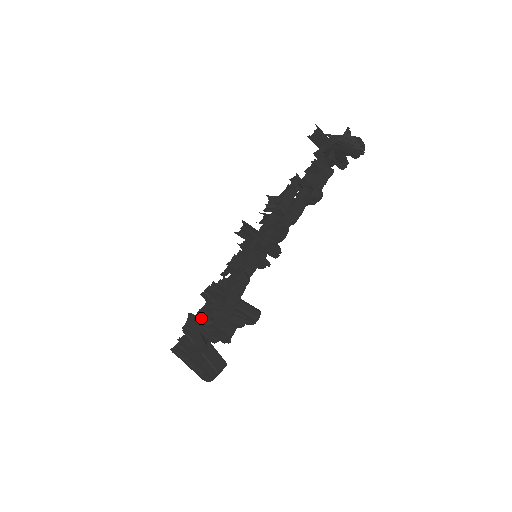
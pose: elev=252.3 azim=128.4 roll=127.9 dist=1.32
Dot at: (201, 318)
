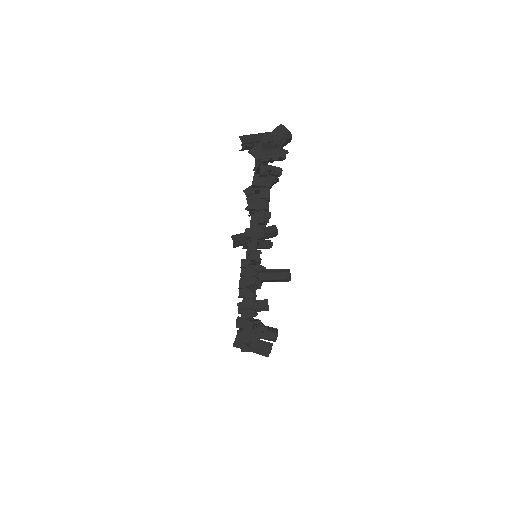
Dot at: (239, 324)
